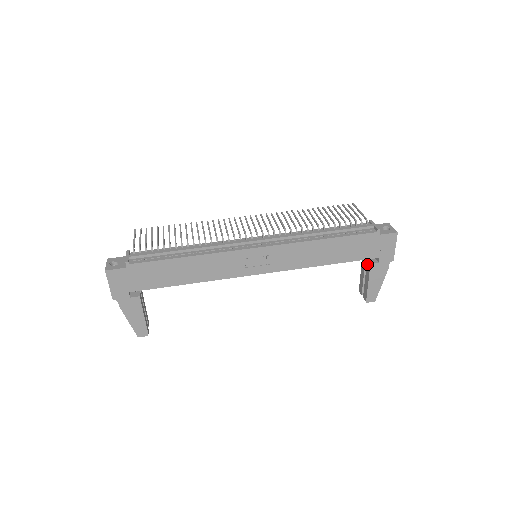
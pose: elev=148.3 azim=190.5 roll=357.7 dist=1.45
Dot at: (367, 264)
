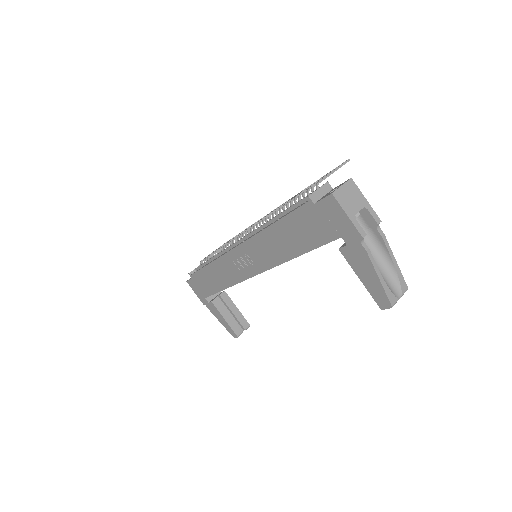
Dot at: occluded
